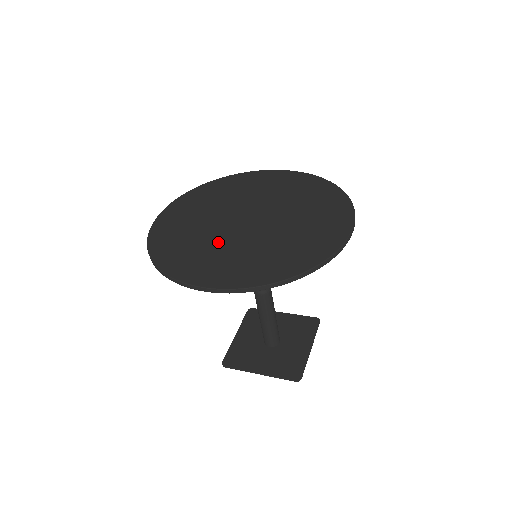
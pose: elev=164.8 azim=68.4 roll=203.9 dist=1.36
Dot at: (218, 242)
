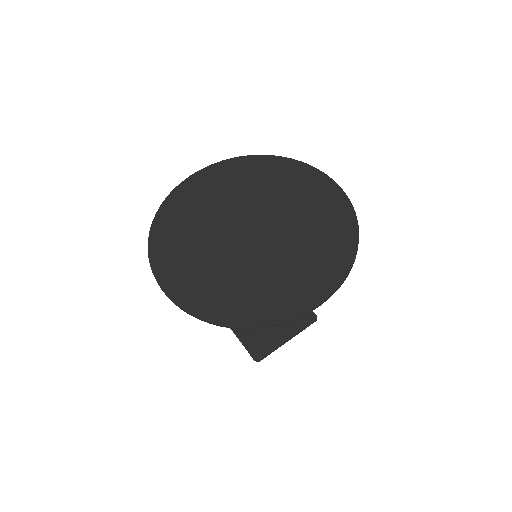
Dot at: (263, 266)
